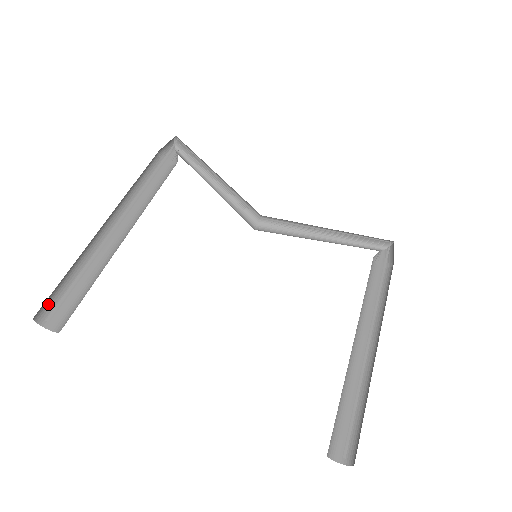
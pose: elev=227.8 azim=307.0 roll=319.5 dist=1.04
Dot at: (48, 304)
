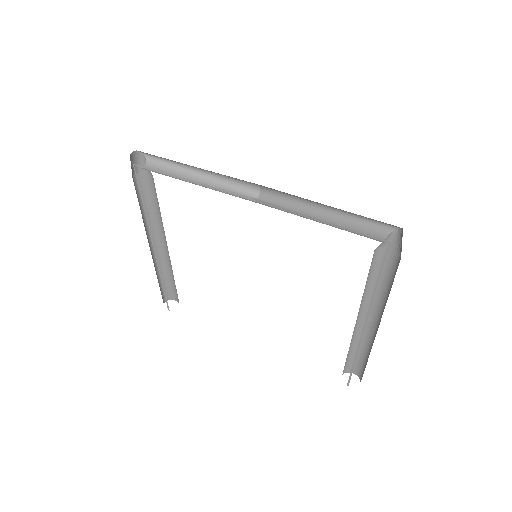
Dot at: (166, 293)
